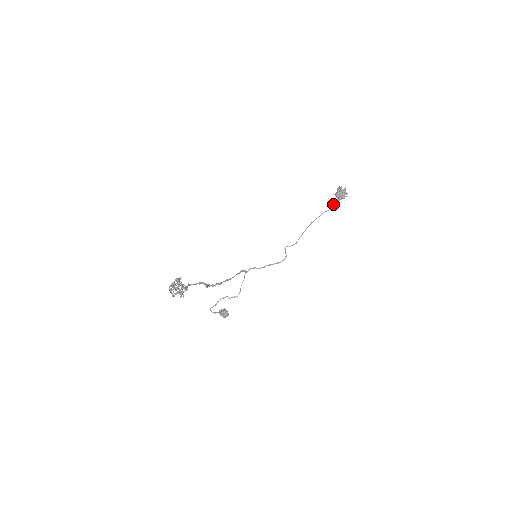
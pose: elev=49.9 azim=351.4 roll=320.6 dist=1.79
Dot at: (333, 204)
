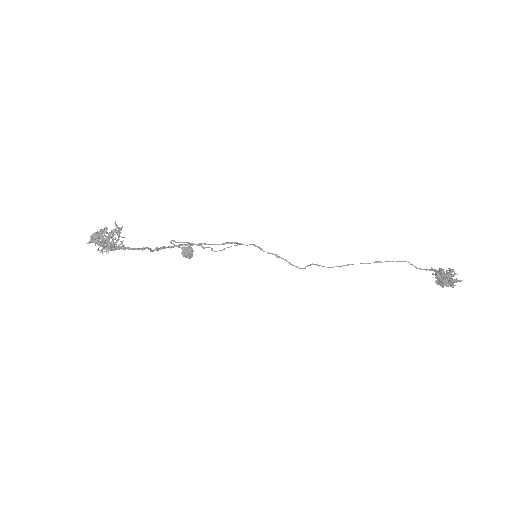
Dot at: (427, 269)
